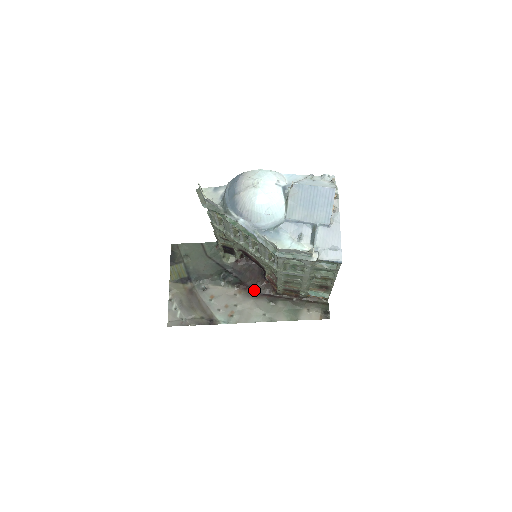
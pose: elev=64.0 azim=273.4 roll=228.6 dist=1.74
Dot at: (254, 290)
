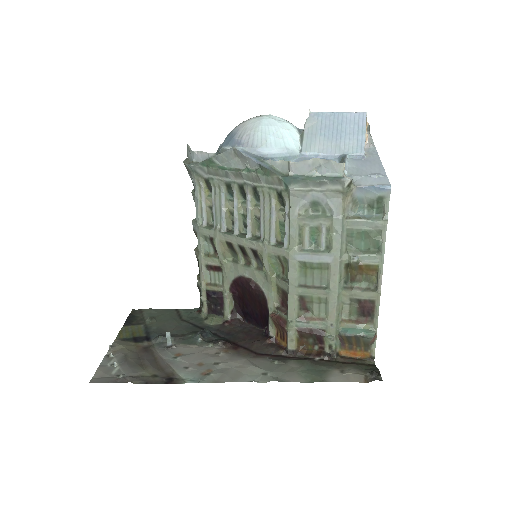
Dot at: (249, 349)
